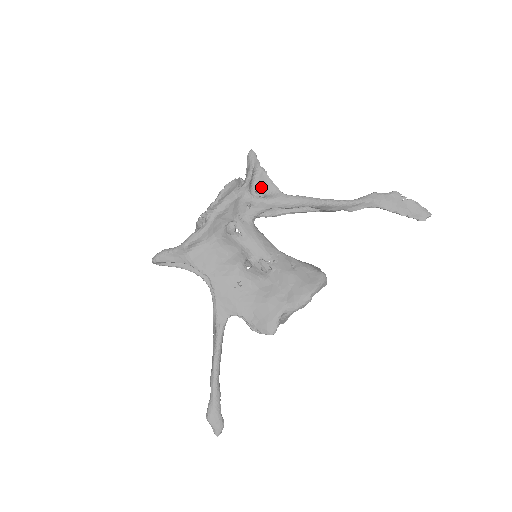
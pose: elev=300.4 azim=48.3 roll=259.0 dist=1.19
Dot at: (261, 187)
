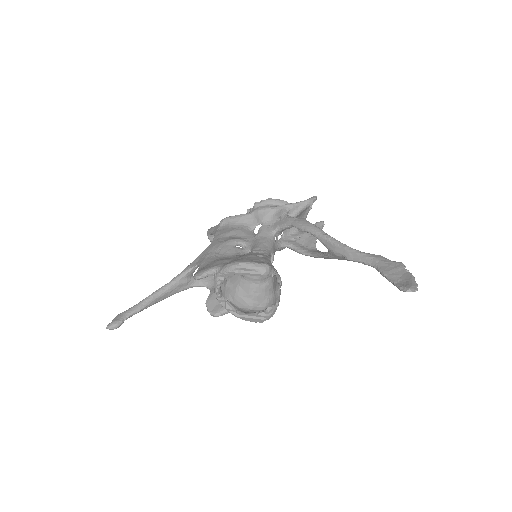
Dot at: (299, 215)
